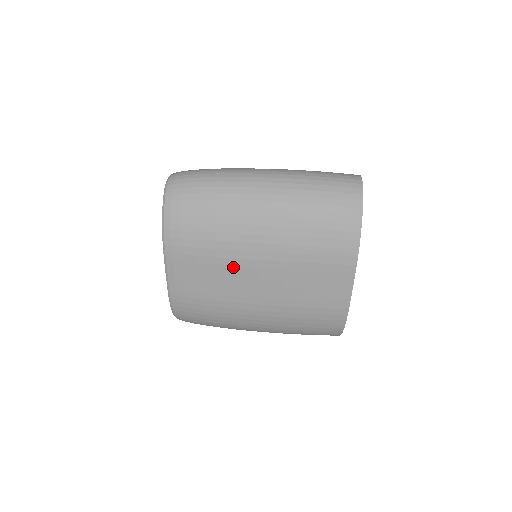
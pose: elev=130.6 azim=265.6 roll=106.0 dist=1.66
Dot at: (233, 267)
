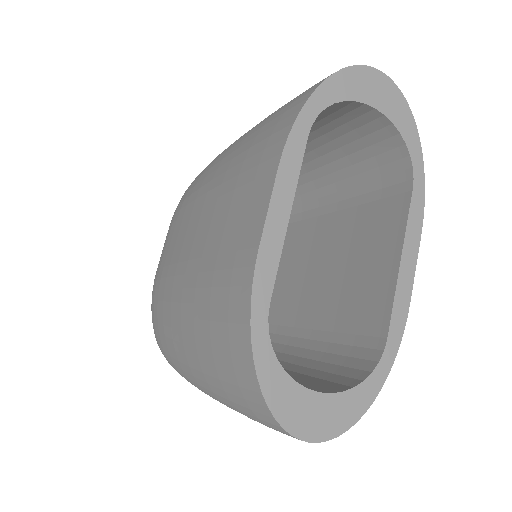
Dot at: (190, 214)
